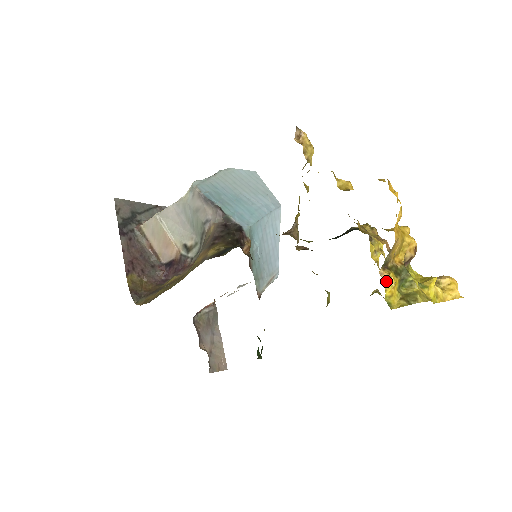
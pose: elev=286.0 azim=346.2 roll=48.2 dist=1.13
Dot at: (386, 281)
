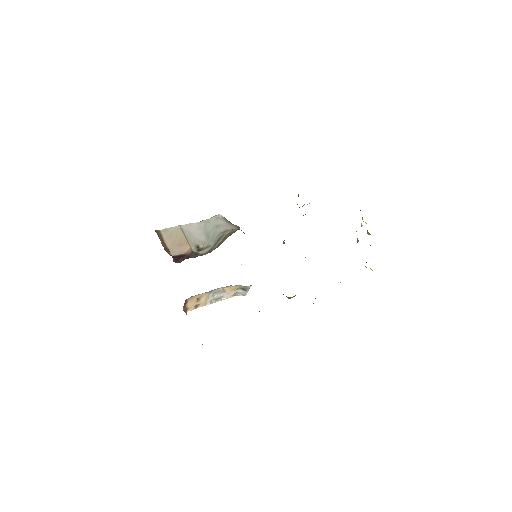
Dot at: (366, 223)
